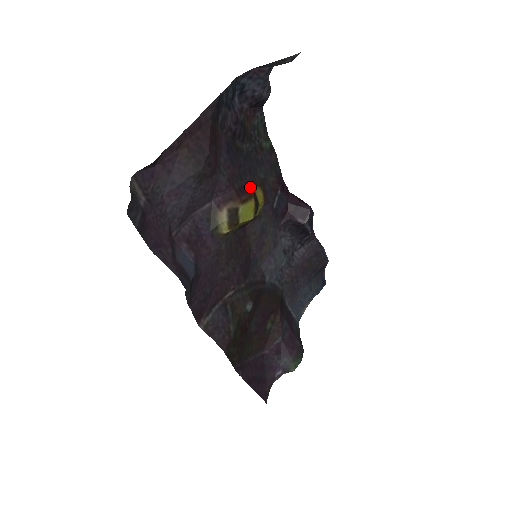
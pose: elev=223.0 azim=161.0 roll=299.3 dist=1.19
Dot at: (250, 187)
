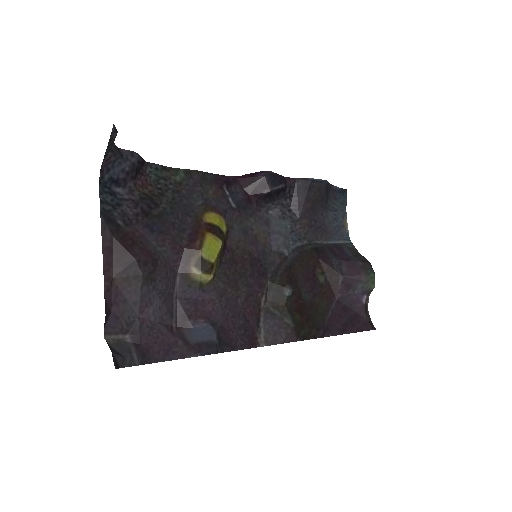
Dot at: (198, 225)
